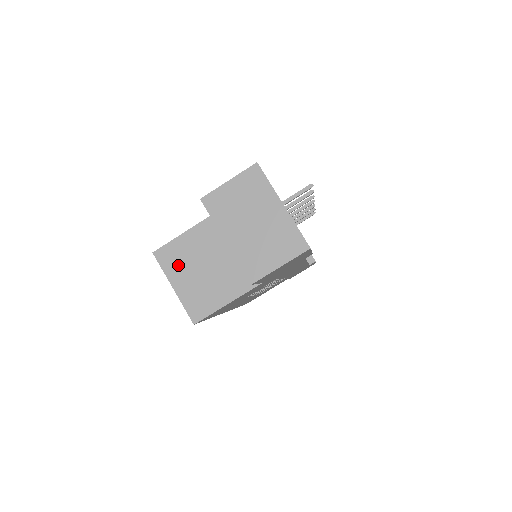
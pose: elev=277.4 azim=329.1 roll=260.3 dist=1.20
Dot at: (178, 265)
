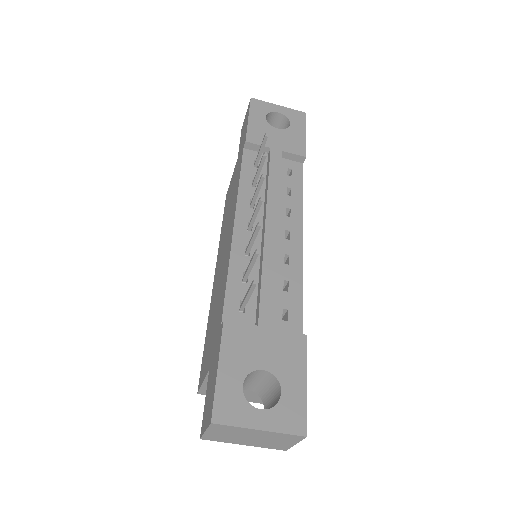
Dot at: occluded
